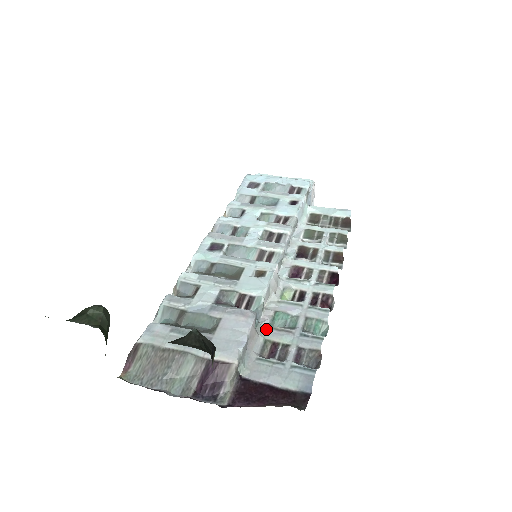
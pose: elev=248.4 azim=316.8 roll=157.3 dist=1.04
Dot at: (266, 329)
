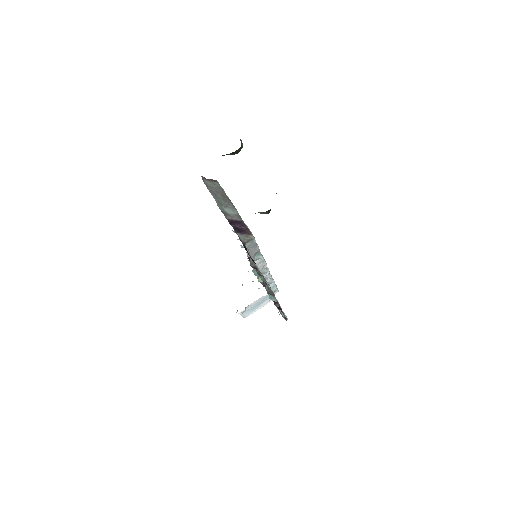
Dot at: occluded
